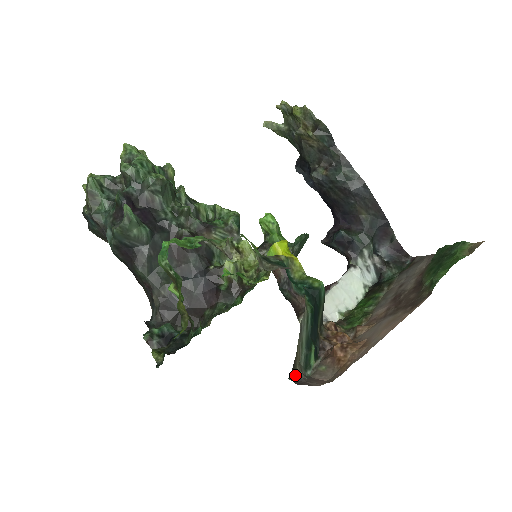
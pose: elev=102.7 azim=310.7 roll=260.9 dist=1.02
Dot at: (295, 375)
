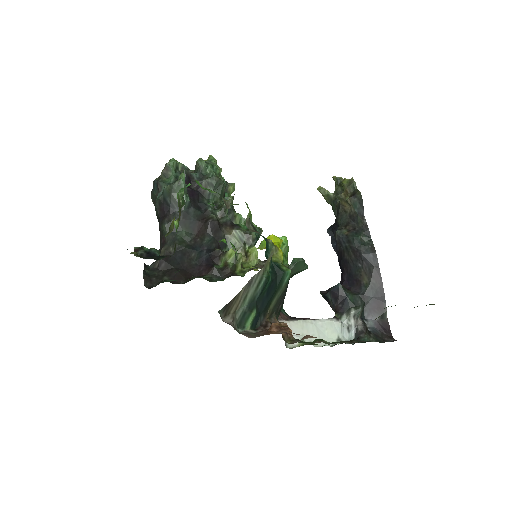
Dot at: (226, 316)
